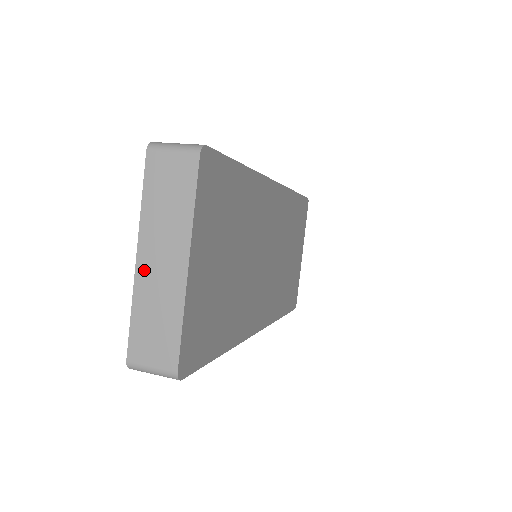
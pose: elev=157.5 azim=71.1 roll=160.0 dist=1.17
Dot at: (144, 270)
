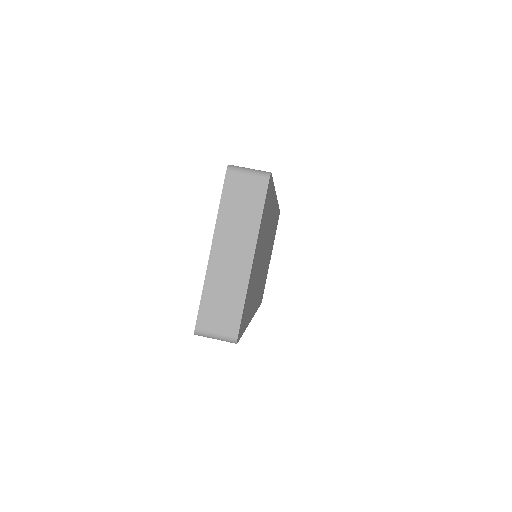
Dot at: (216, 260)
